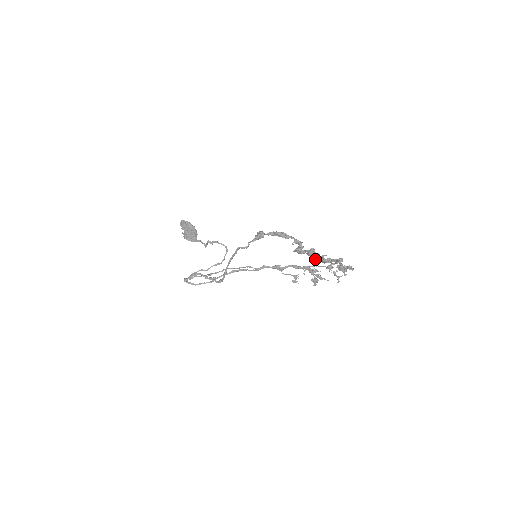
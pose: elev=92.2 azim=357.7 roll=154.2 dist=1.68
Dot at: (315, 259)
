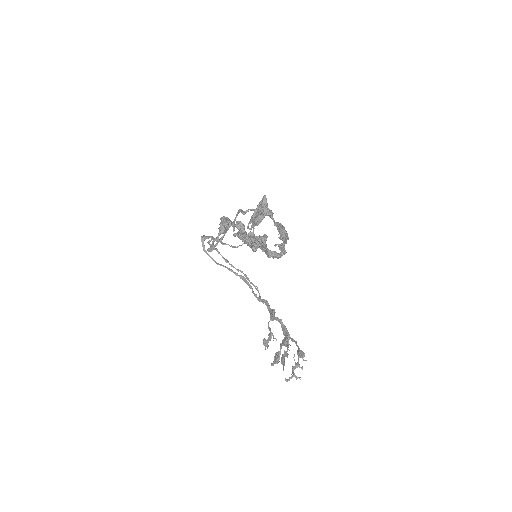
Dot at: occluded
